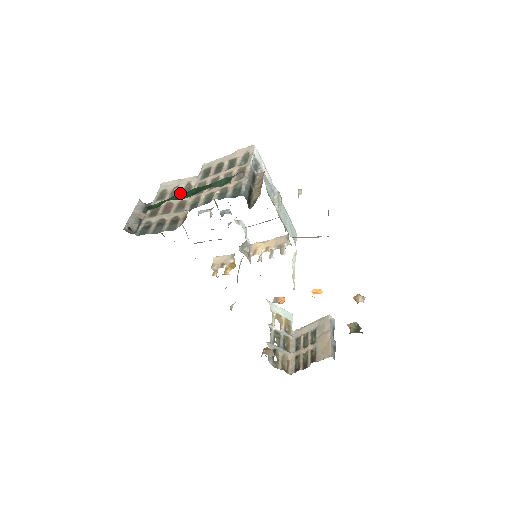
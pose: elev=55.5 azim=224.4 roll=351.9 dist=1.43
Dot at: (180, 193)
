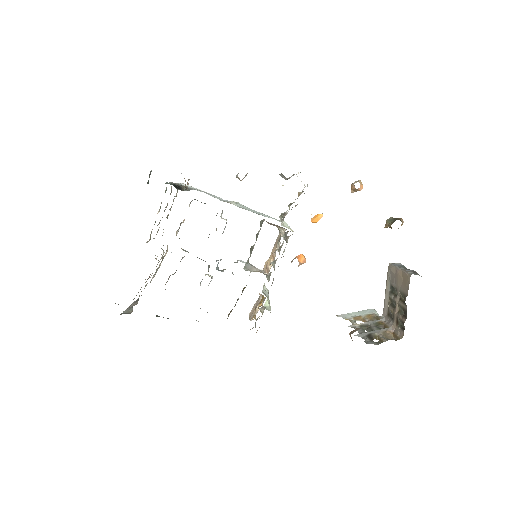
Dot at: occluded
